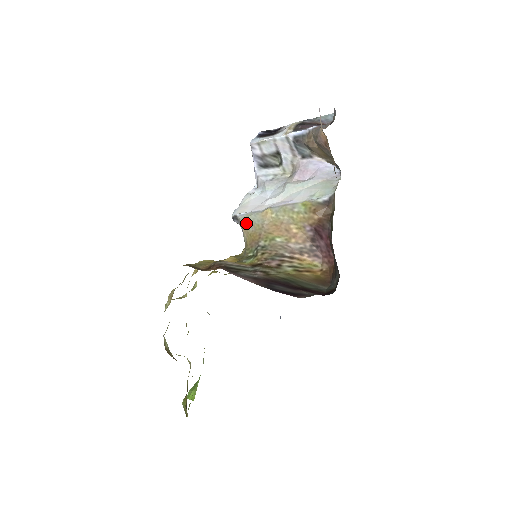
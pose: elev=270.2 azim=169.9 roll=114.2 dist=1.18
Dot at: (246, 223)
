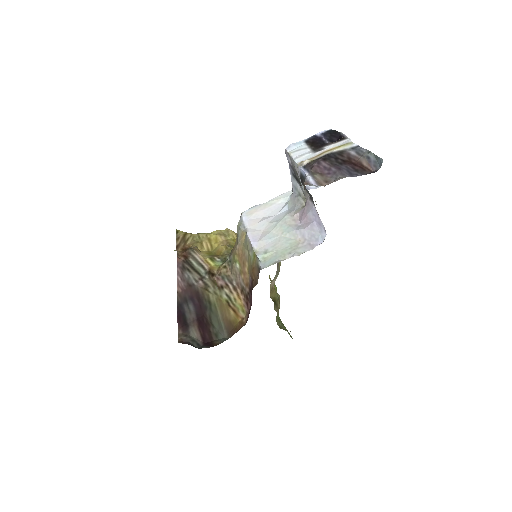
Dot at: (237, 229)
